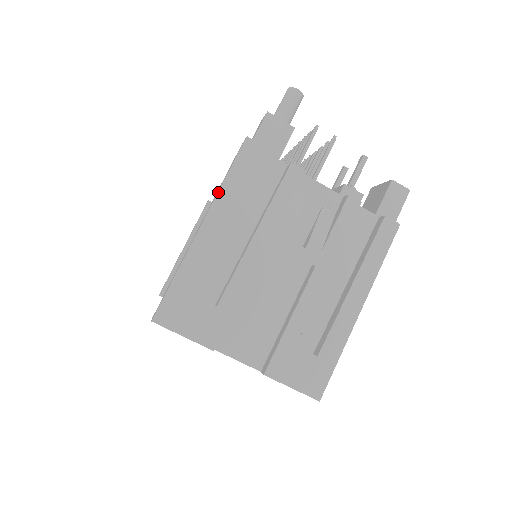
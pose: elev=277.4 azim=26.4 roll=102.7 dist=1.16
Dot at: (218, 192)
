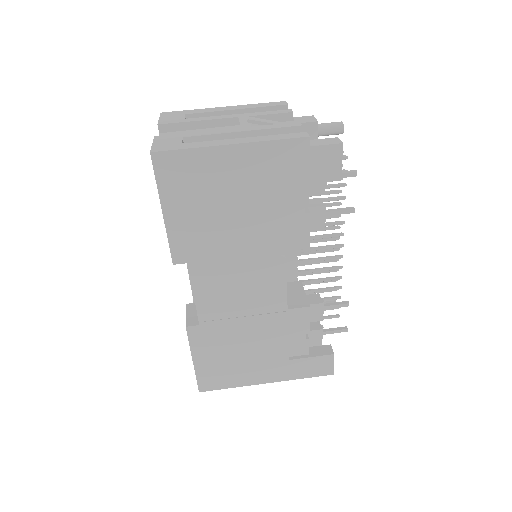
Dot at: (247, 105)
